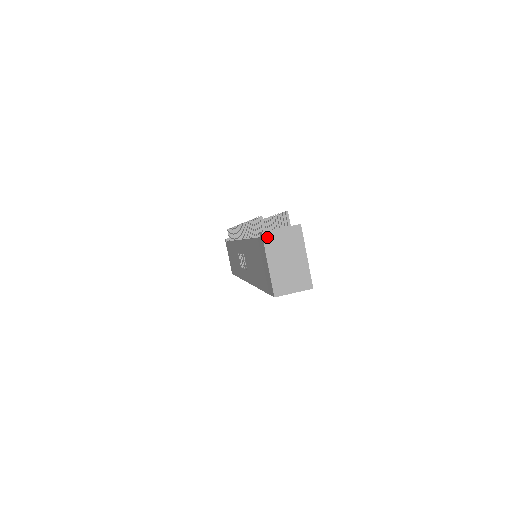
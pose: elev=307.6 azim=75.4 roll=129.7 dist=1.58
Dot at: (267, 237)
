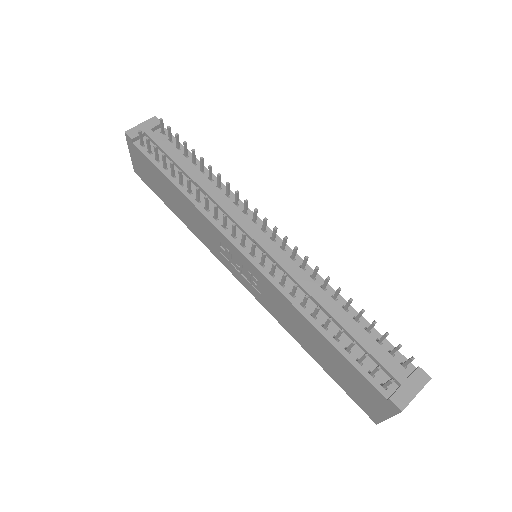
Dot at: (403, 409)
